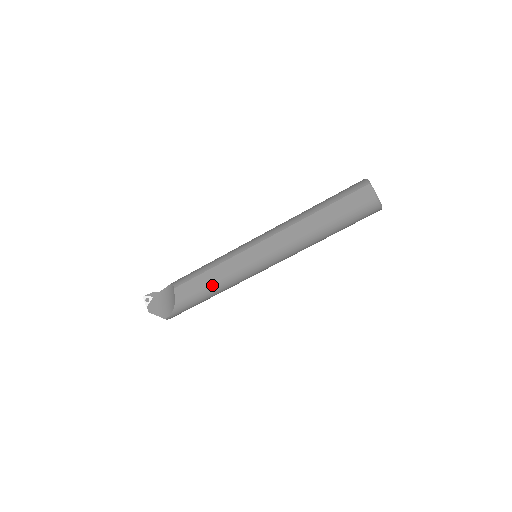
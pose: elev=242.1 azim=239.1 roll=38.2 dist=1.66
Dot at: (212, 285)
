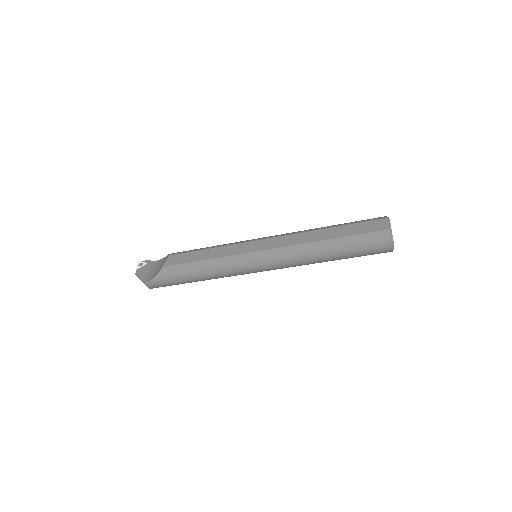
Dot at: (203, 262)
